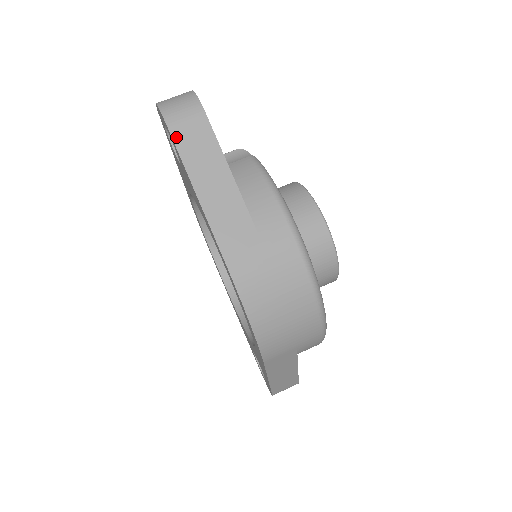
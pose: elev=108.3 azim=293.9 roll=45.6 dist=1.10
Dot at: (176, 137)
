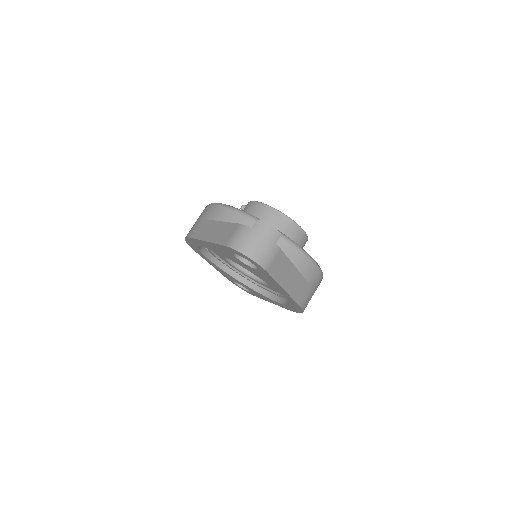
Dot at: (272, 273)
